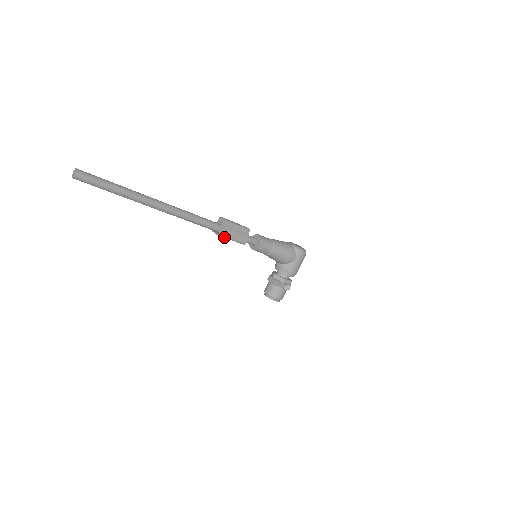
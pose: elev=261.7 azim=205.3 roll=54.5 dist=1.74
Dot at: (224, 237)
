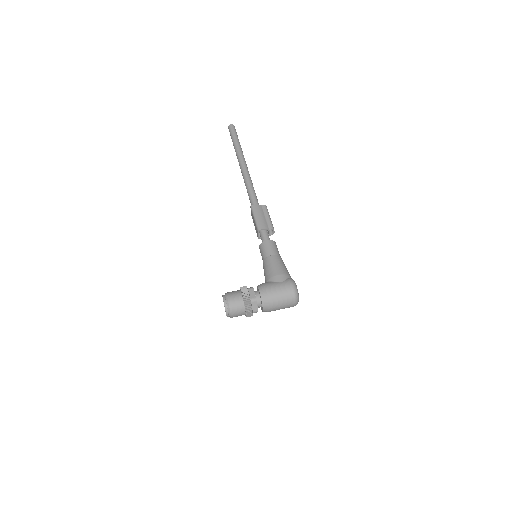
Dot at: (253, 211)
